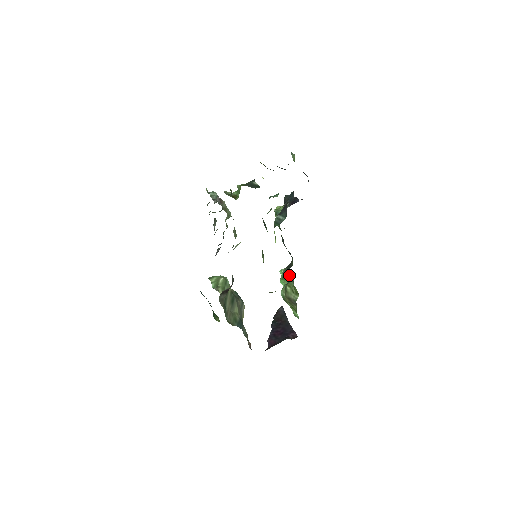
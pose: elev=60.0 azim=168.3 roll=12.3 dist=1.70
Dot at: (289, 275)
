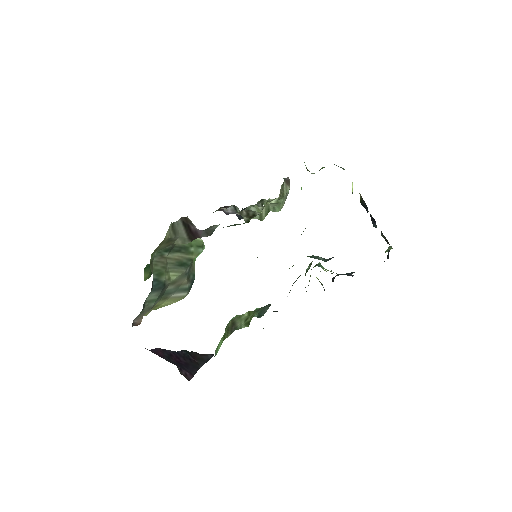
Dot at: (262, 311)
